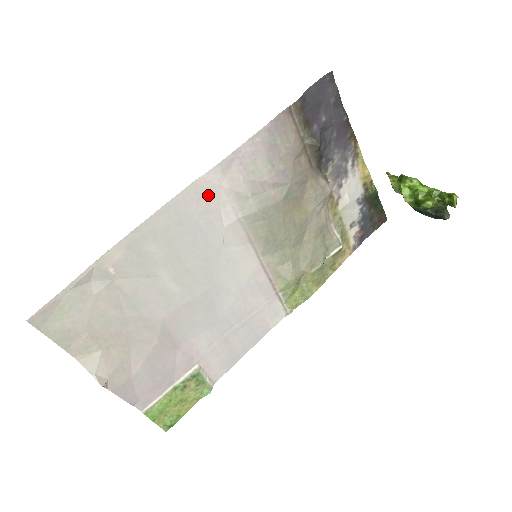
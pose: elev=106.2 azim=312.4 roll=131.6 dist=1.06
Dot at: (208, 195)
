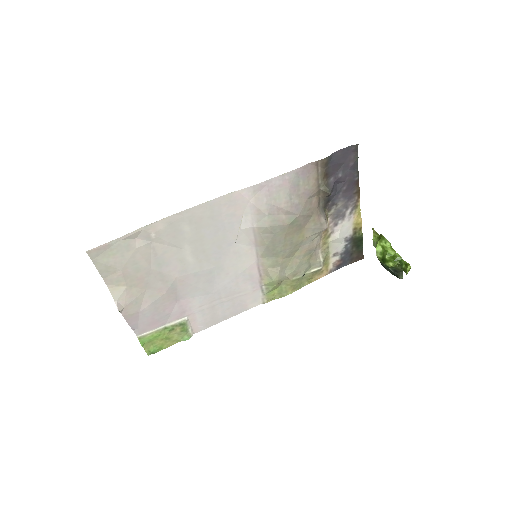
Dot at: (237, 204)
